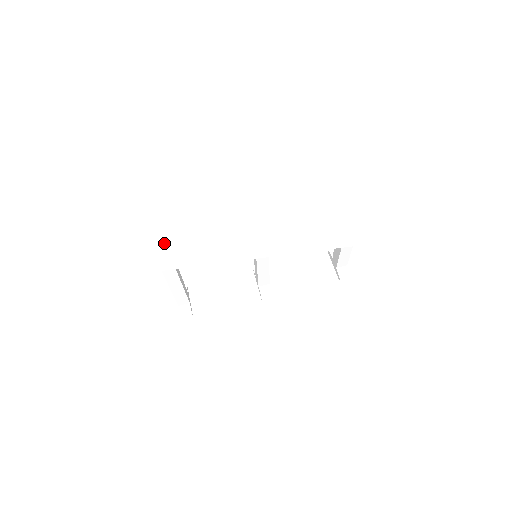
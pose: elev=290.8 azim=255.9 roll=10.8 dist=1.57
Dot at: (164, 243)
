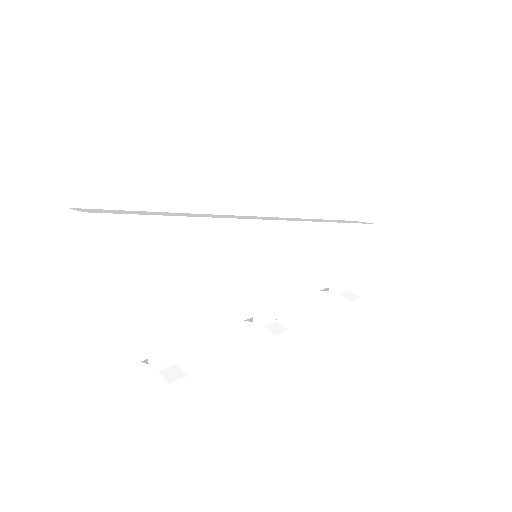
Dot at: (140, 211)
